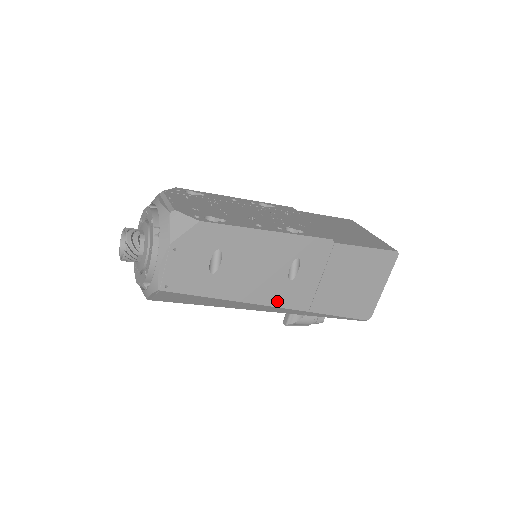
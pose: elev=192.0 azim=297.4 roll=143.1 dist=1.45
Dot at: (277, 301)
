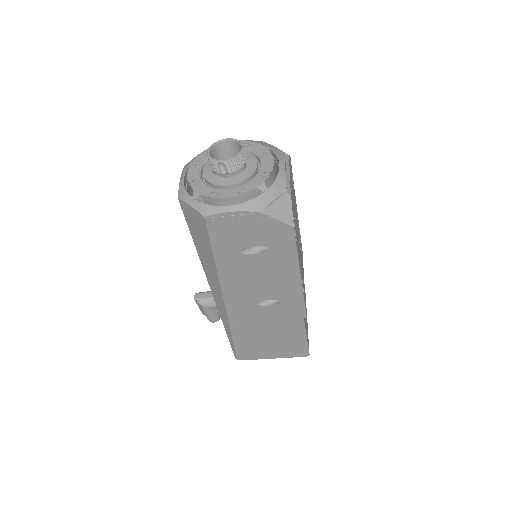
Dot at: (231, 302)
